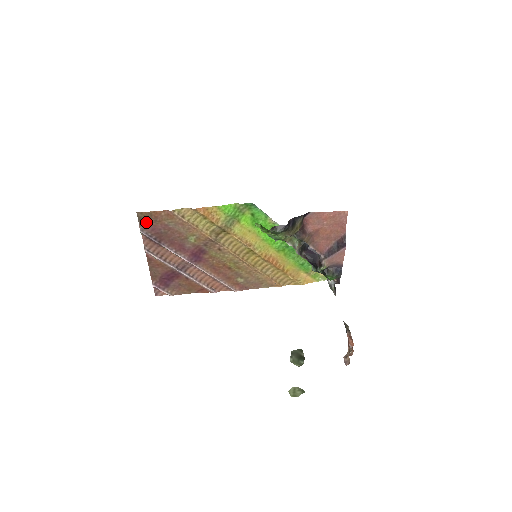
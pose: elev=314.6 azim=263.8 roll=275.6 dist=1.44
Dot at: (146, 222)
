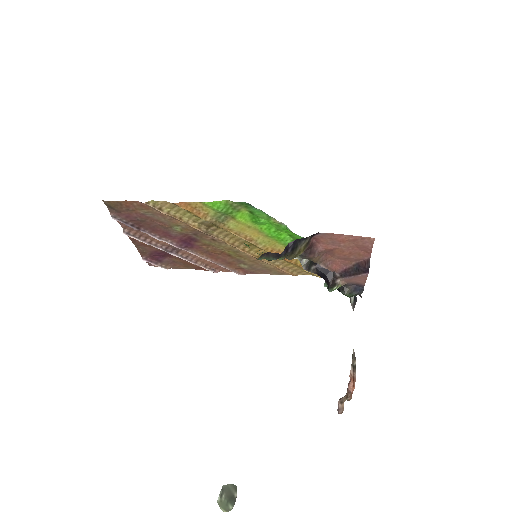
Dot at: (117, 210)
